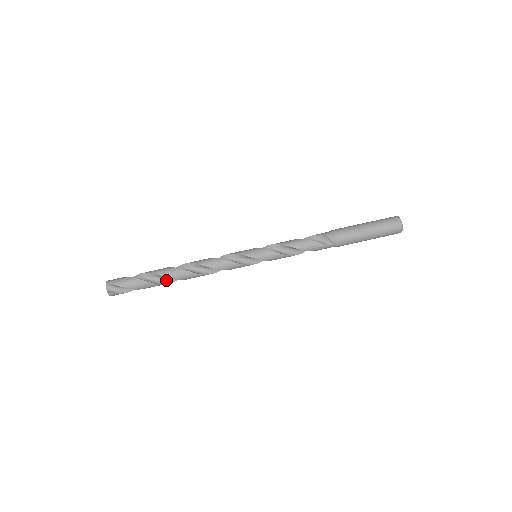
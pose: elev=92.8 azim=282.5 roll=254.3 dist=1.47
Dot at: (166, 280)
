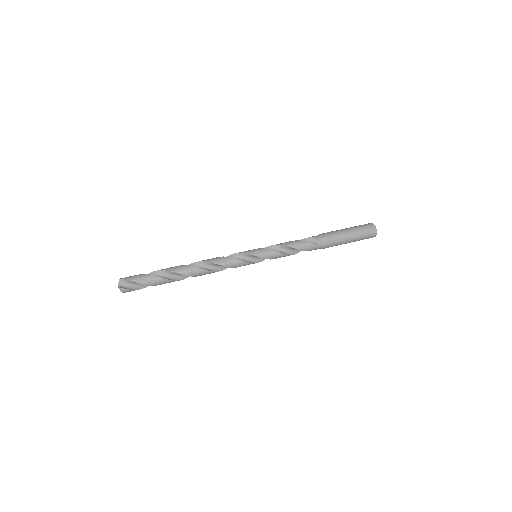
Dot at: (175, 277)
